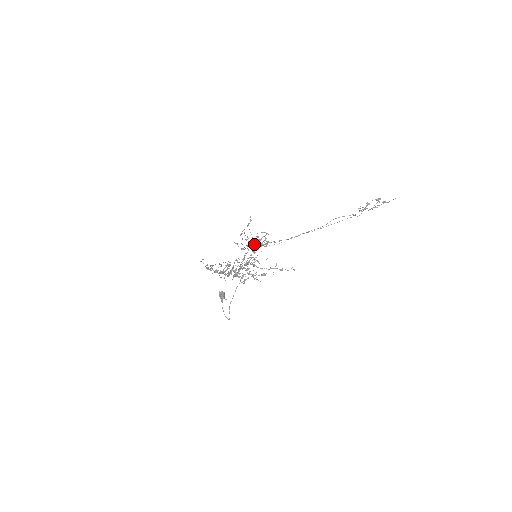
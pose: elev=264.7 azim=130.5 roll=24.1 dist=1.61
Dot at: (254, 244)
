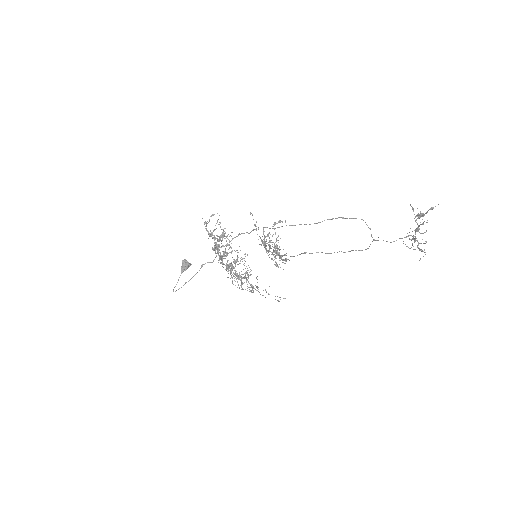
Dot at: (263, 244)
